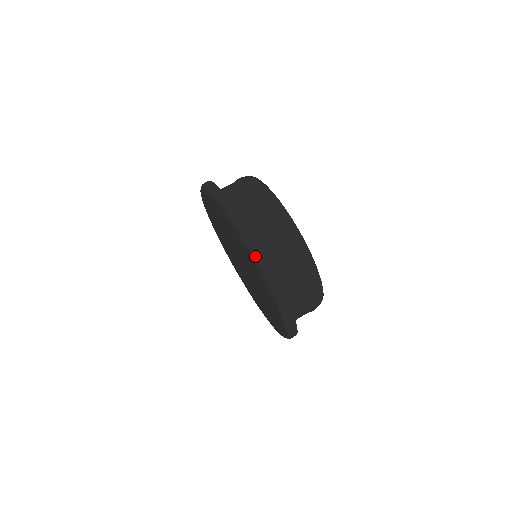
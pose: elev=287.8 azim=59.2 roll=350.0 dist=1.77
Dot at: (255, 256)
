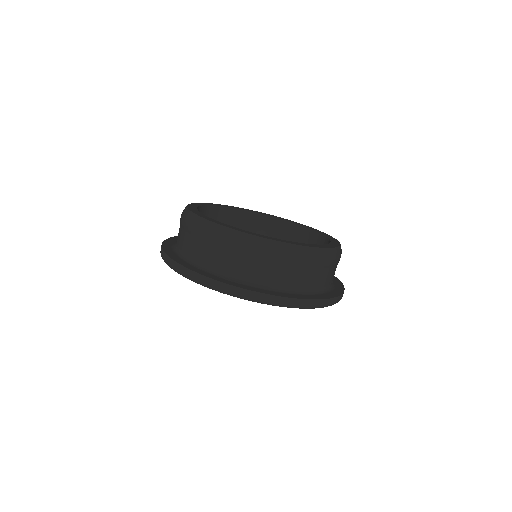
Dot at: (202, 284)
